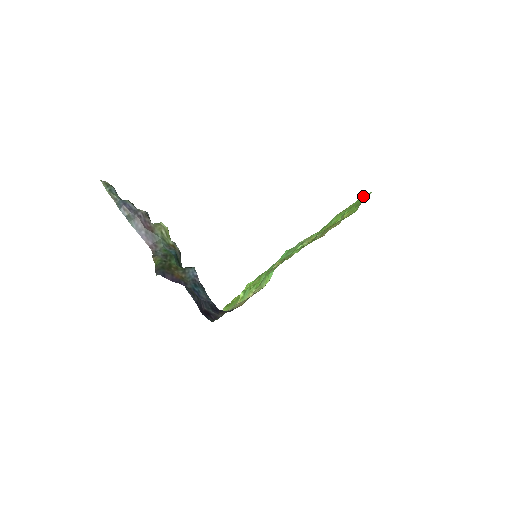
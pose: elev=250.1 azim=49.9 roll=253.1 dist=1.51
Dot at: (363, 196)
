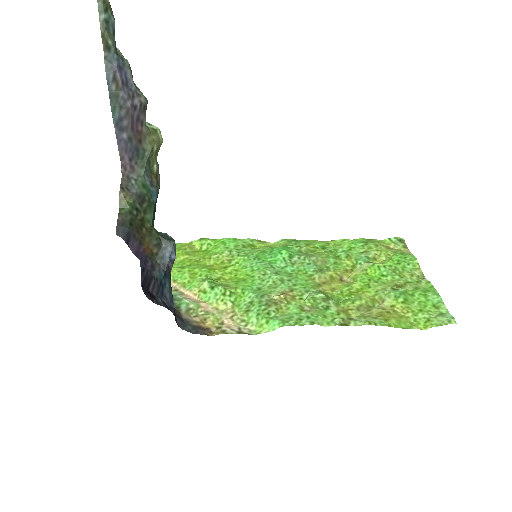
Dot at: (411, 257)
